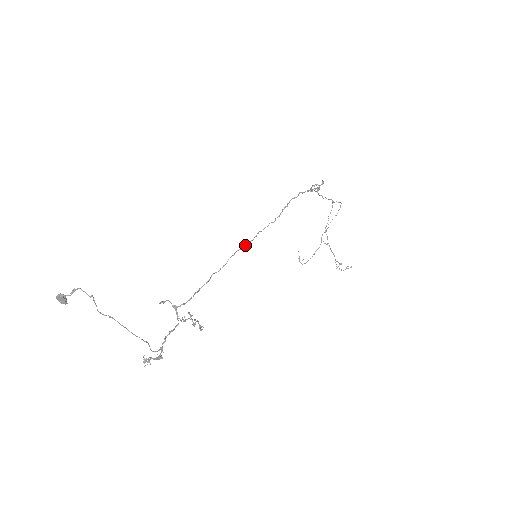
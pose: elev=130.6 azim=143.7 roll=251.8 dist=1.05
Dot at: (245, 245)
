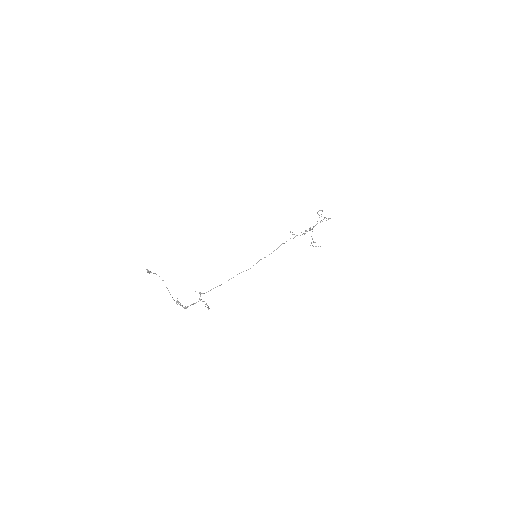
Dot at: (248, 269)
